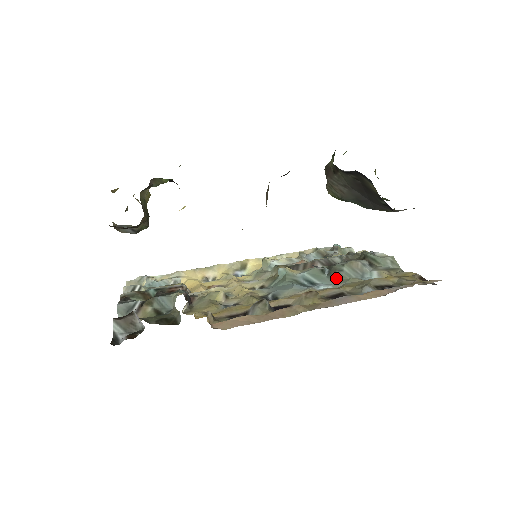
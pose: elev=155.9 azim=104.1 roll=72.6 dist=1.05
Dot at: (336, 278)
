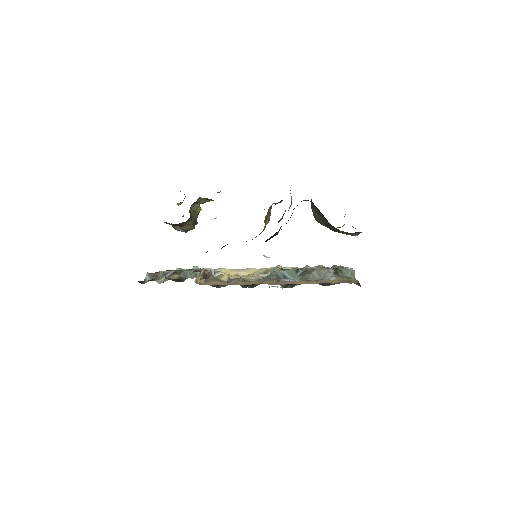
Dot at: (304, 277)
